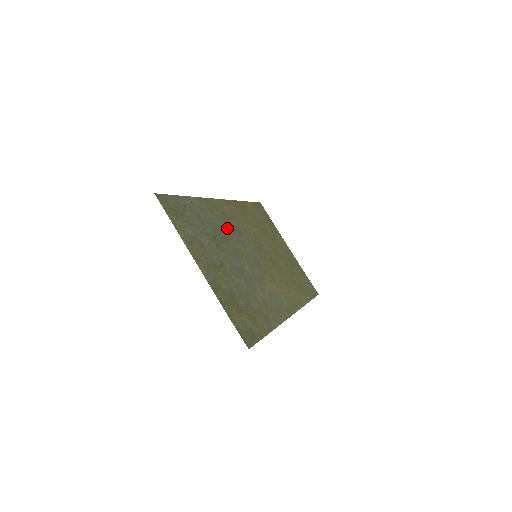
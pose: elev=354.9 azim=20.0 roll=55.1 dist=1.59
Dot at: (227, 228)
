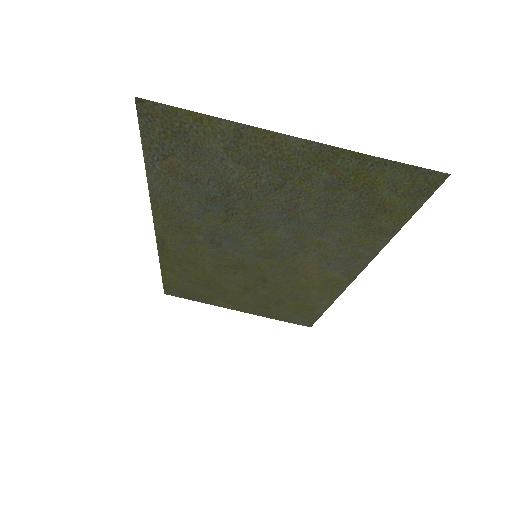
Dot at: (207, 224)
